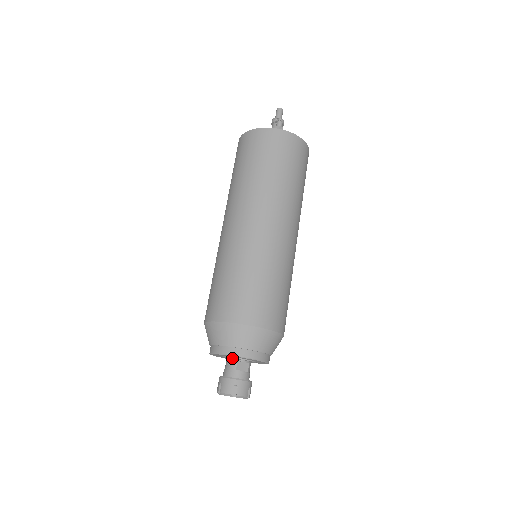
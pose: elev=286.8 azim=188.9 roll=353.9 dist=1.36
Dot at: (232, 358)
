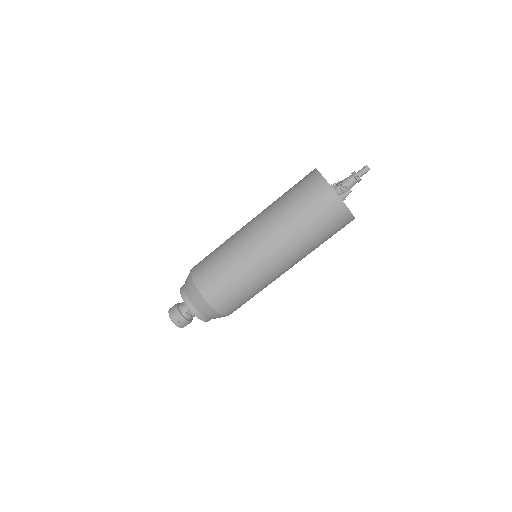
Dot at: occluded
